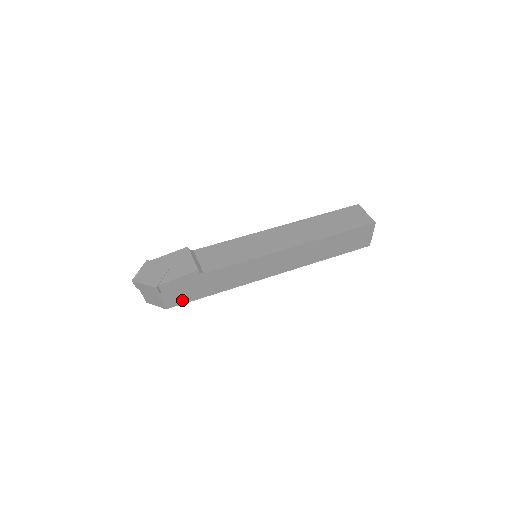
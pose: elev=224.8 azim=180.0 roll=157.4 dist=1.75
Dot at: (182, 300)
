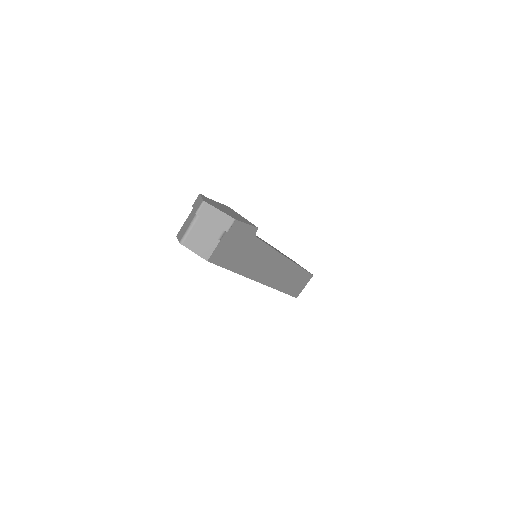
Dot at: (222, 259)
